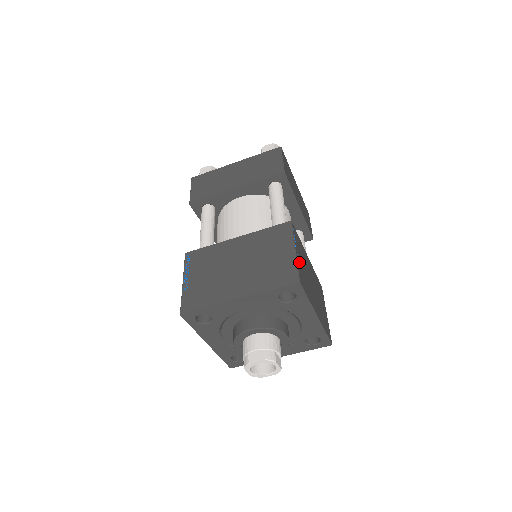
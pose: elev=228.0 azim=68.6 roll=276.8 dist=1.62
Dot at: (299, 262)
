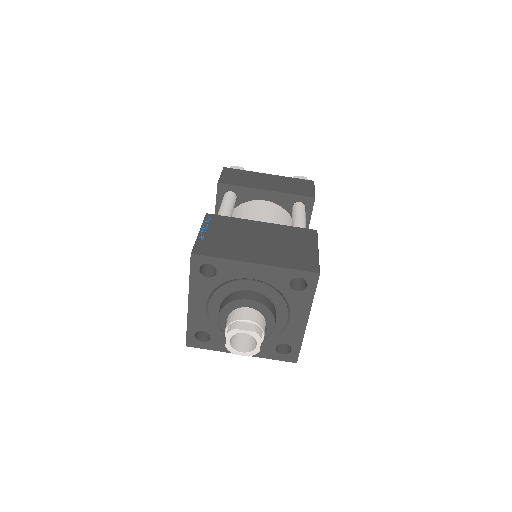
Dot at: occluded
